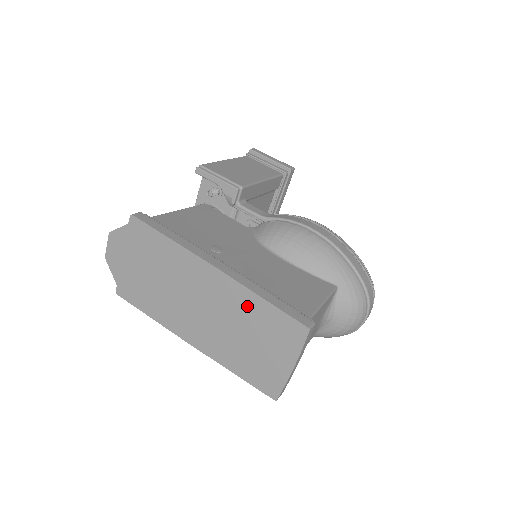
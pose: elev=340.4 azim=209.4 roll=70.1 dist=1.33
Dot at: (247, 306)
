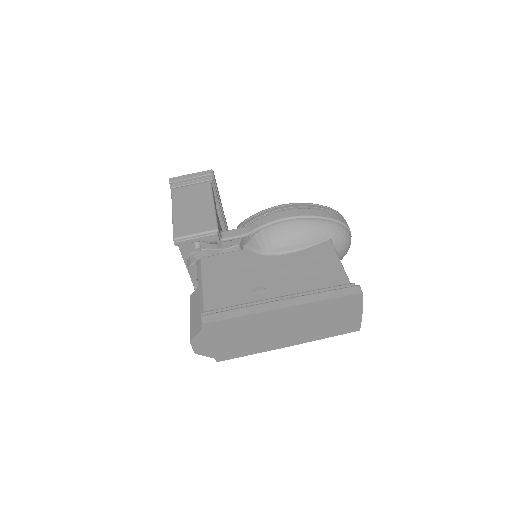
Dot at: (317, 309)
